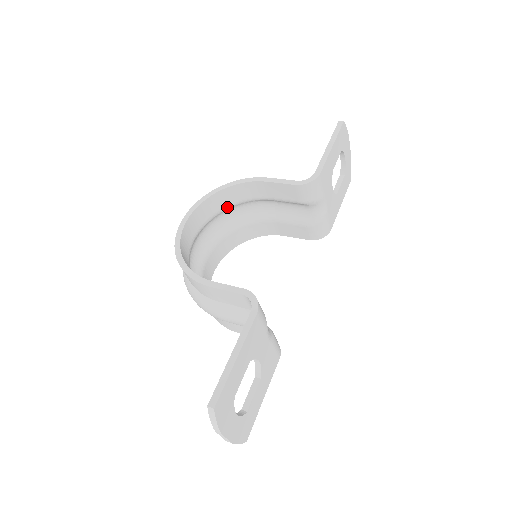
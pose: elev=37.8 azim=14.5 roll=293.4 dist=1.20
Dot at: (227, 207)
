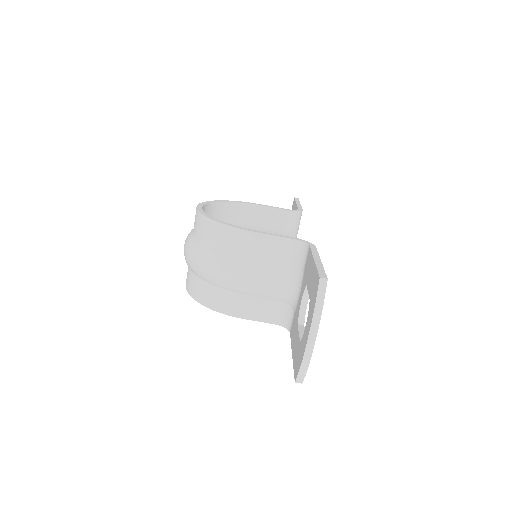
Dot at: occluded
